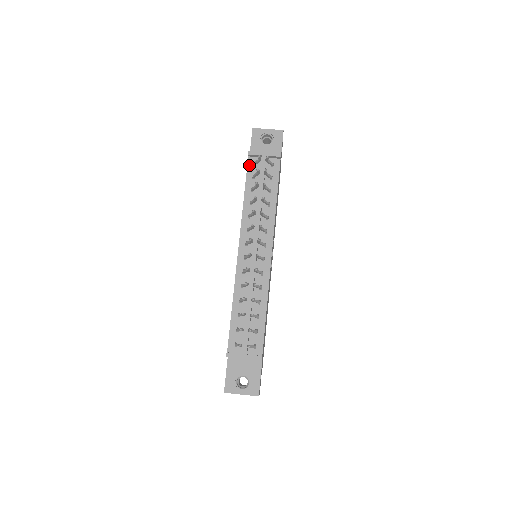
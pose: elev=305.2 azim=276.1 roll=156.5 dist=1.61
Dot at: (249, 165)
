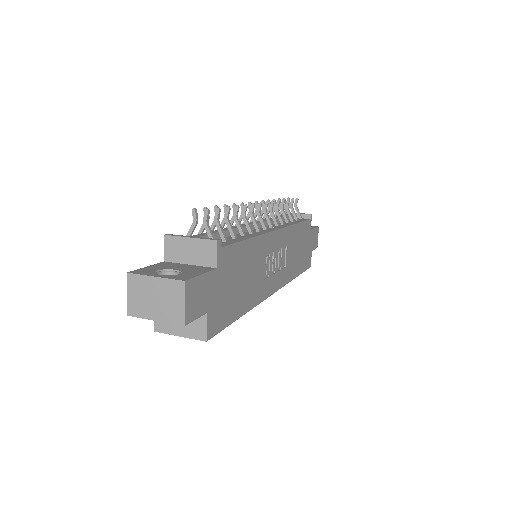
Dot at: occluded
